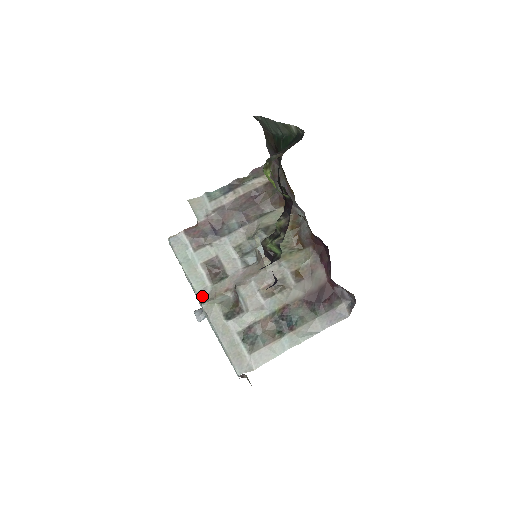
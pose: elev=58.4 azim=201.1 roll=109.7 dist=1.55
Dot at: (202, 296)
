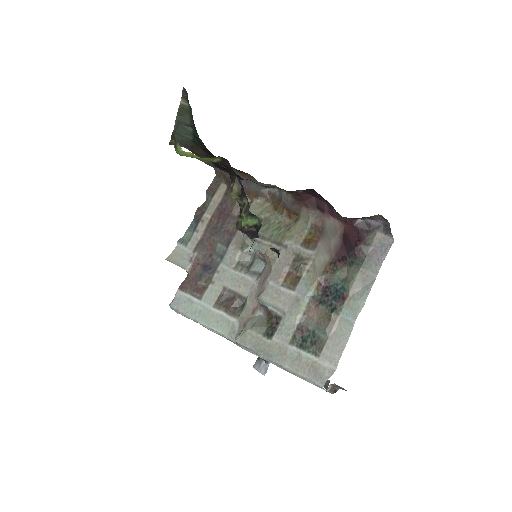
Dot at: (234, 335)
